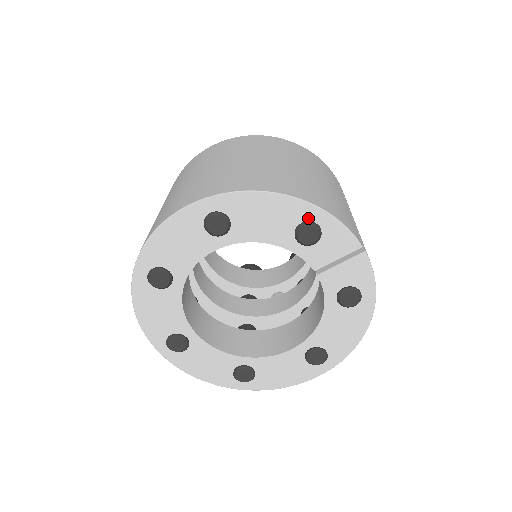
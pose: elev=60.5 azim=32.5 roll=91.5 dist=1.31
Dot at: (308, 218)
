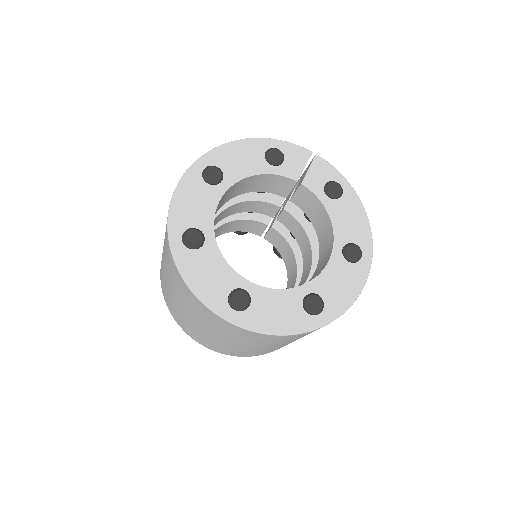
Dot at: (267, 148)
